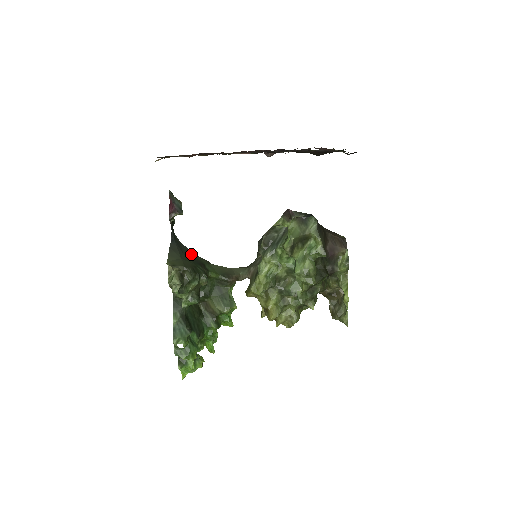
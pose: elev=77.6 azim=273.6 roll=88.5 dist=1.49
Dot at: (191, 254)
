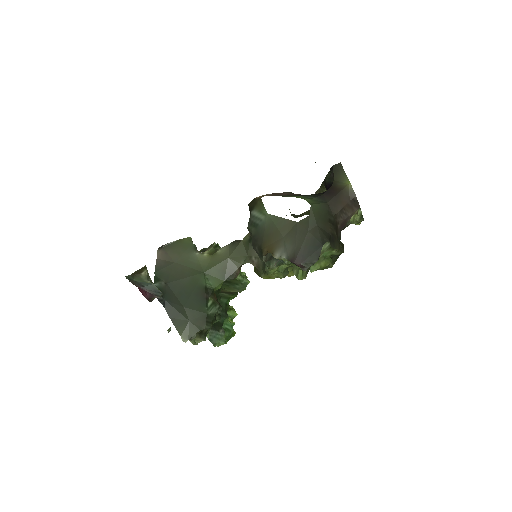
Dot at: (186, 290)
